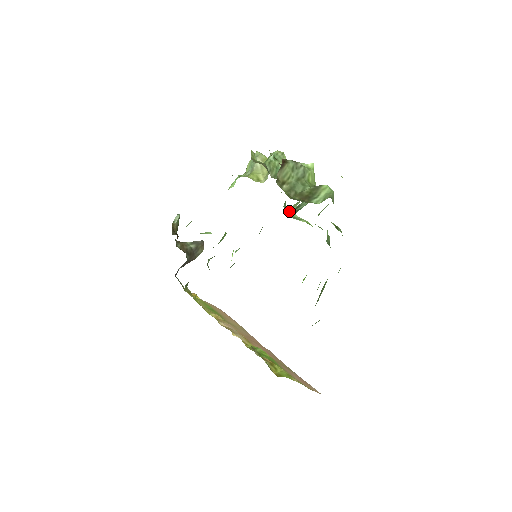
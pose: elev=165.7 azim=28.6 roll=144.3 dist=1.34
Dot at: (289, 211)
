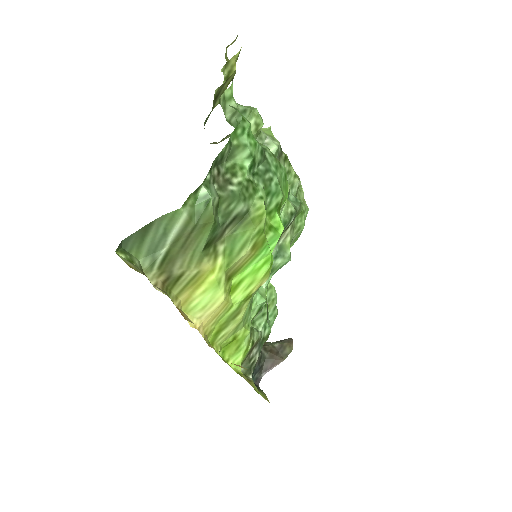
Dot at: occluded
